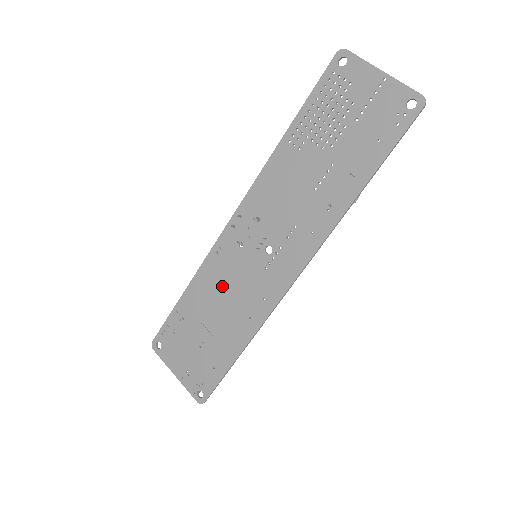
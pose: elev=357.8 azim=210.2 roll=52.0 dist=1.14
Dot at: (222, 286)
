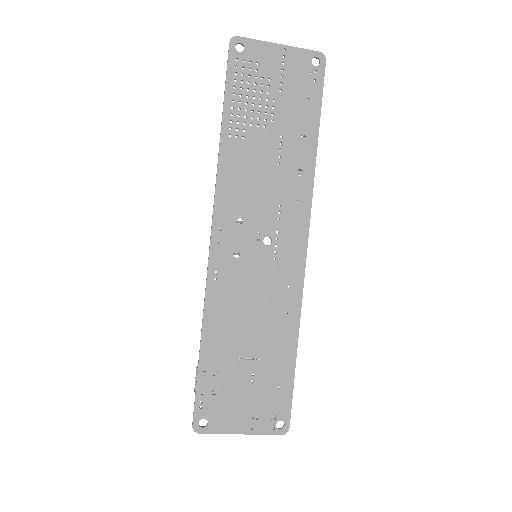
Dot at: (241, 306)
